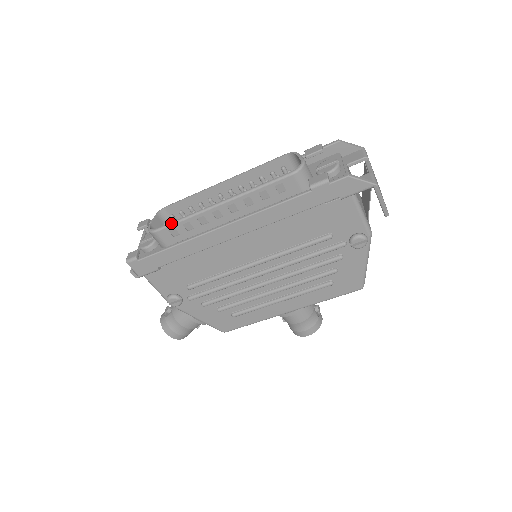
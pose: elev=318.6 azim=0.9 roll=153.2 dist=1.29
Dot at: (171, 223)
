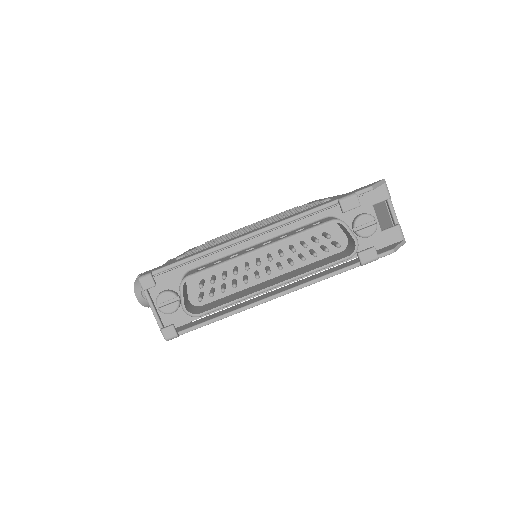
Dot at: (219, 308)
